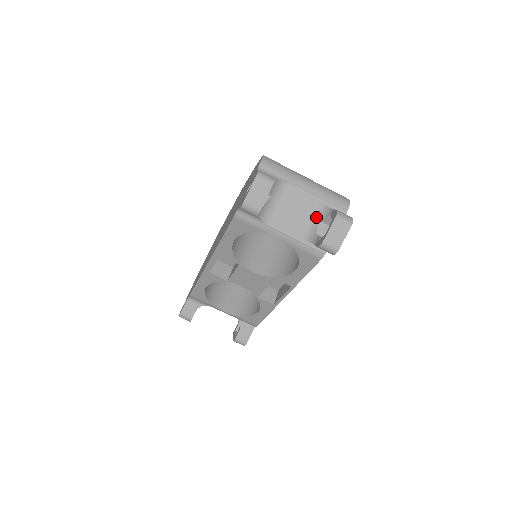
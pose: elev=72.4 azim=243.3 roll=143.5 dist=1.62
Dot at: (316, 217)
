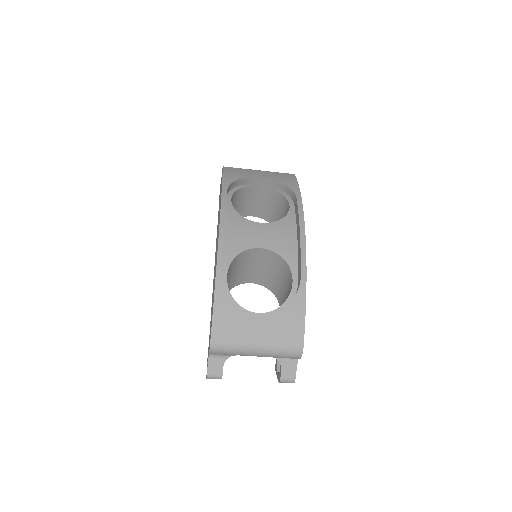
Dot at: occluded
